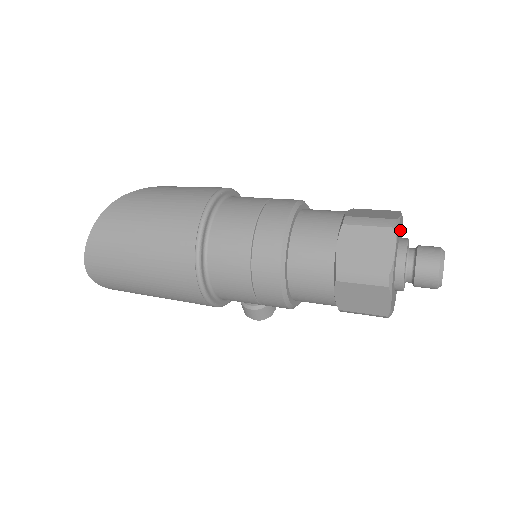
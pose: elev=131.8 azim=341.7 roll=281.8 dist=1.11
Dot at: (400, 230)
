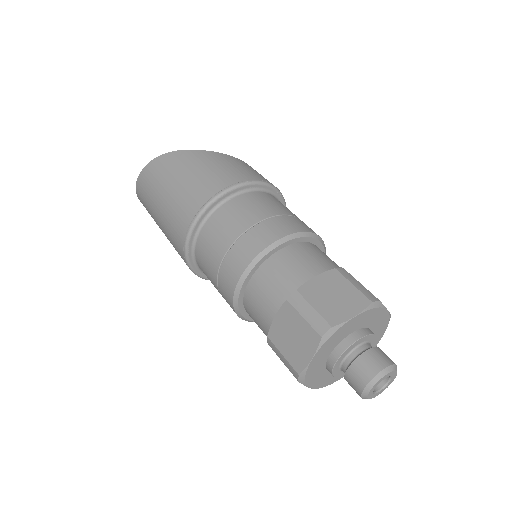
Dot at: (357, 325)
